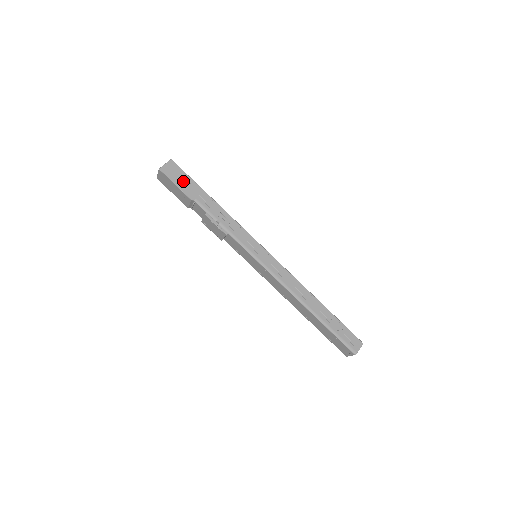
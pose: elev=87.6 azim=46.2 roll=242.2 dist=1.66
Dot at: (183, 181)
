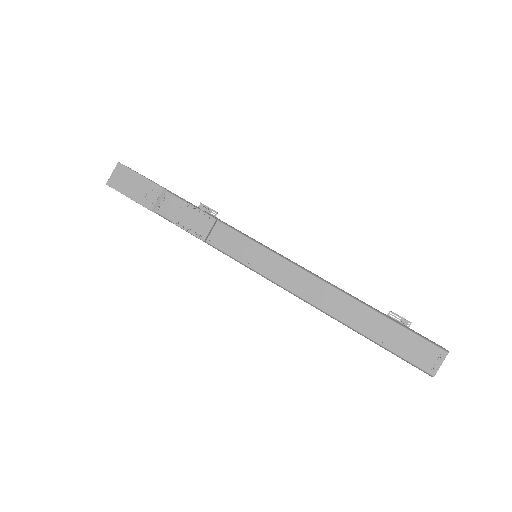
Dot at: occluded
